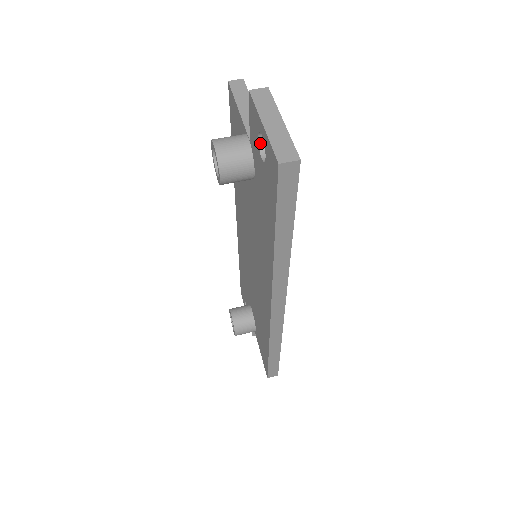
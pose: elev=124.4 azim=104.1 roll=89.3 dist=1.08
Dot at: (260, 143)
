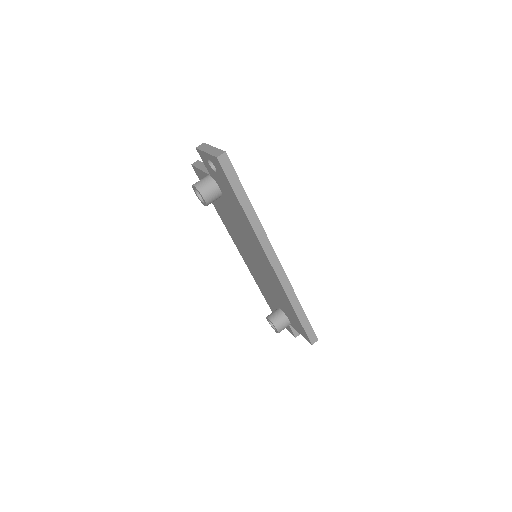
Dot at: (212, 166)
